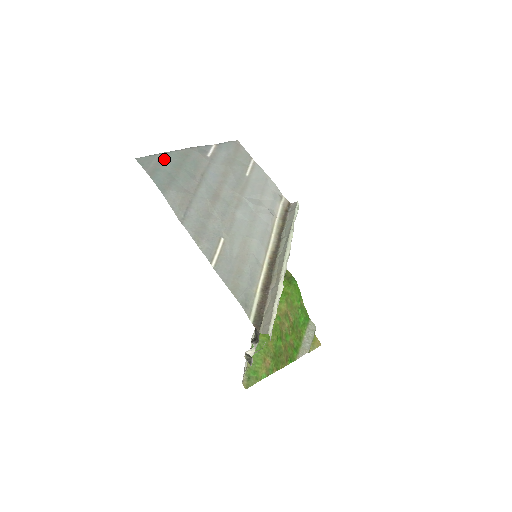
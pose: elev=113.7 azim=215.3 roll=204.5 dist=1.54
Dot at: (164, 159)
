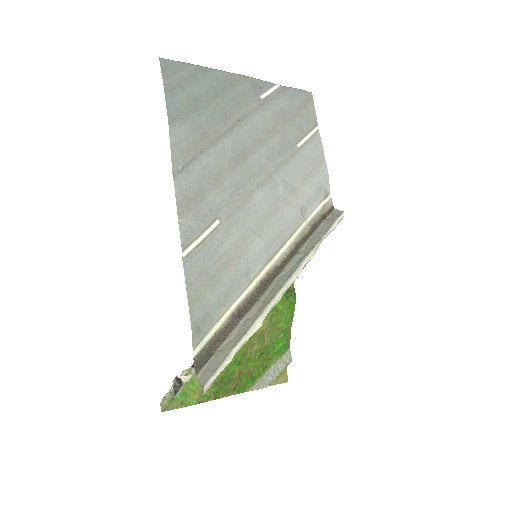
Dot at: (199, 76)
